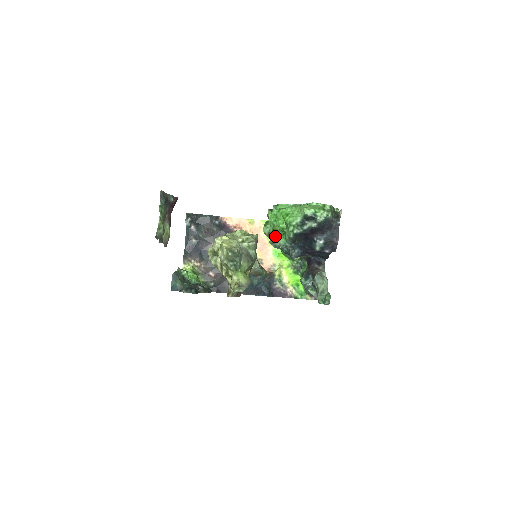
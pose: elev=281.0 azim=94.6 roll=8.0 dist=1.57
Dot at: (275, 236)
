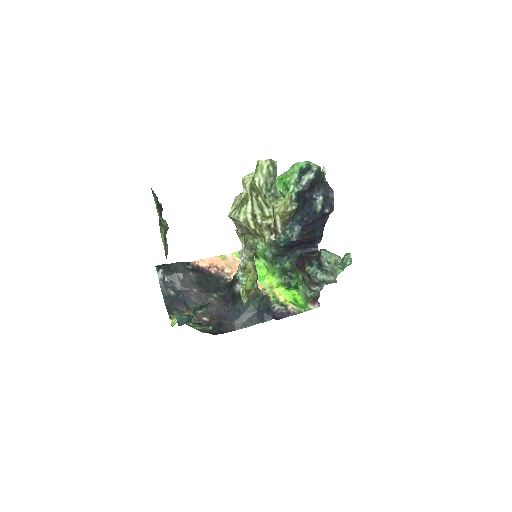
Dot at: occluded
